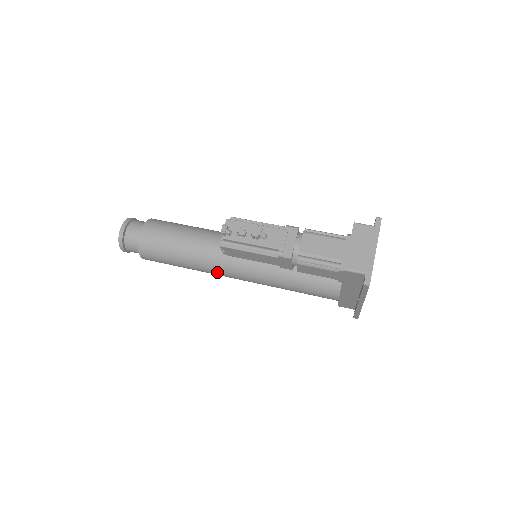
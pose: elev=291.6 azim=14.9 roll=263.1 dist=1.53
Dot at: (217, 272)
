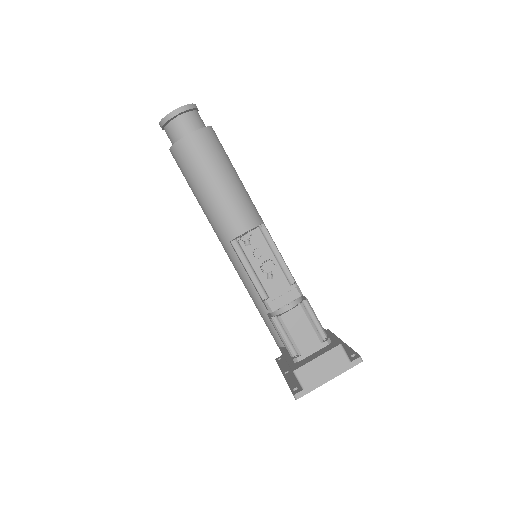
Dot at: (216, 232)
